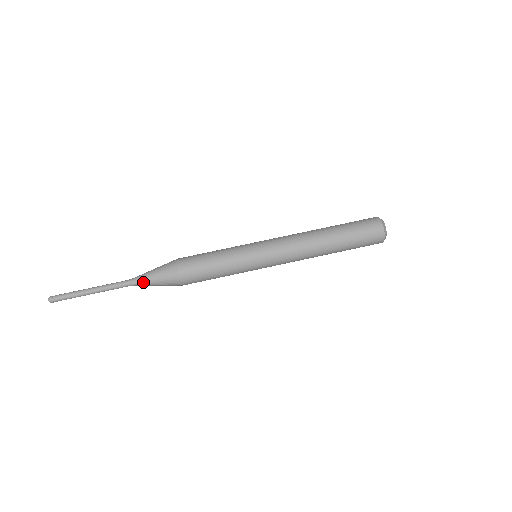
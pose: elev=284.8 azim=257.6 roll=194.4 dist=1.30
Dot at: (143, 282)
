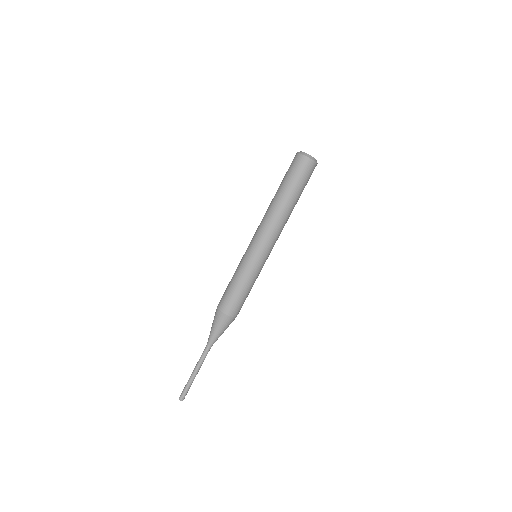
Dot at: (216, 340)
